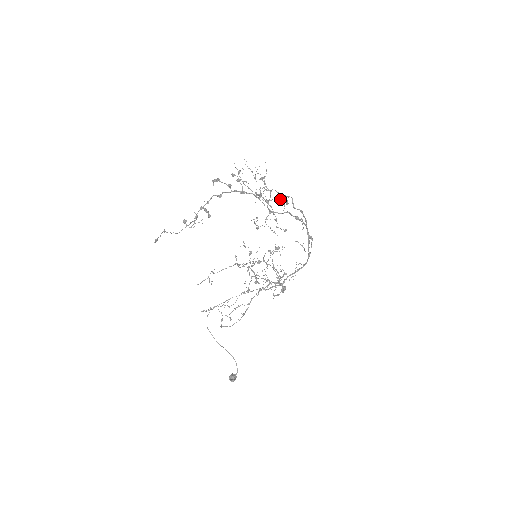
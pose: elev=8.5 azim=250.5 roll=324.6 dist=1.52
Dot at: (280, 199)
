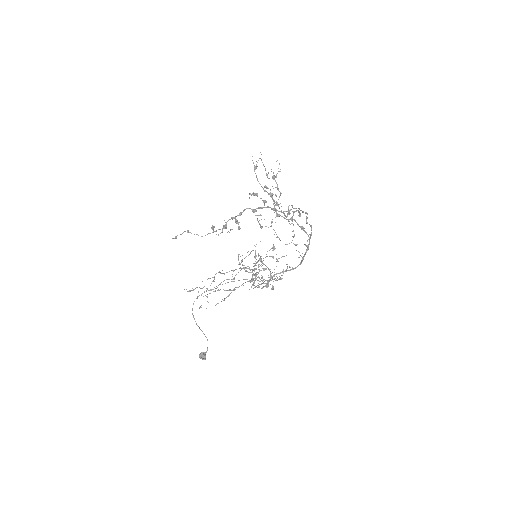
Dot at: occluded
